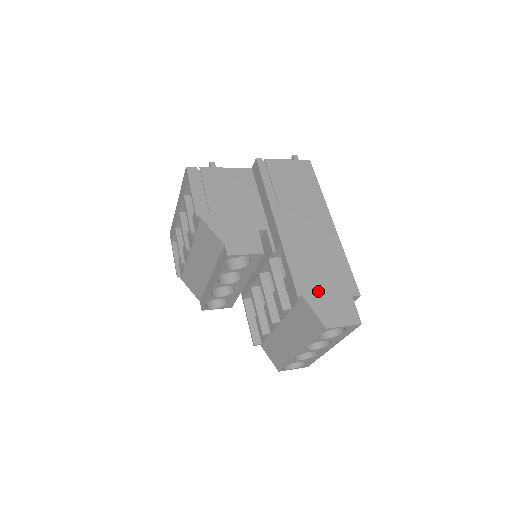
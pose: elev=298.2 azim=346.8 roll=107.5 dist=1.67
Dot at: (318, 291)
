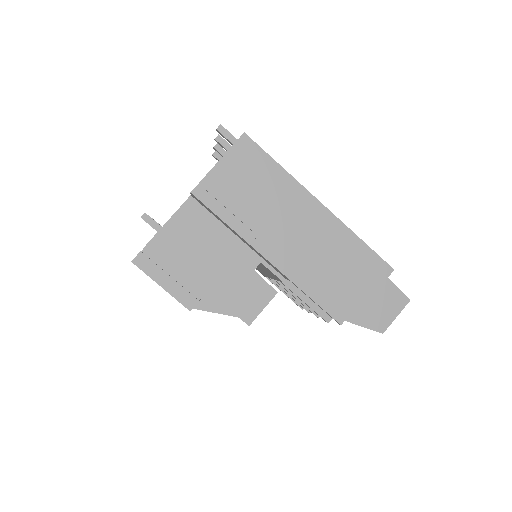
Dot at: (355, 302)
